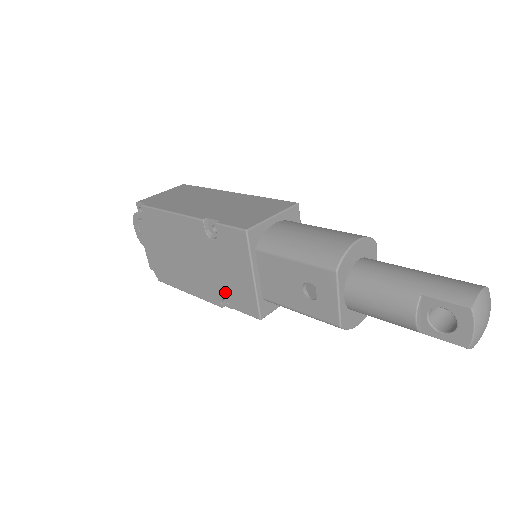
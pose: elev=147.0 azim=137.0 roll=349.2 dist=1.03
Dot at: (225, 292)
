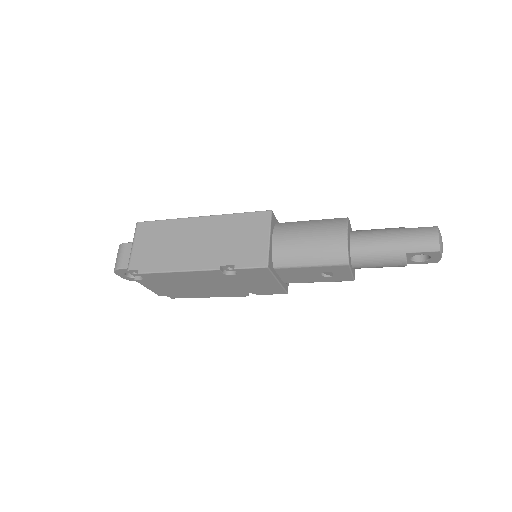
Dot at: (250, 291)
